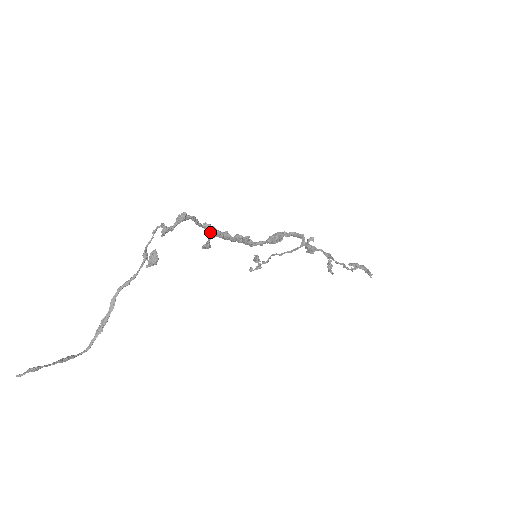
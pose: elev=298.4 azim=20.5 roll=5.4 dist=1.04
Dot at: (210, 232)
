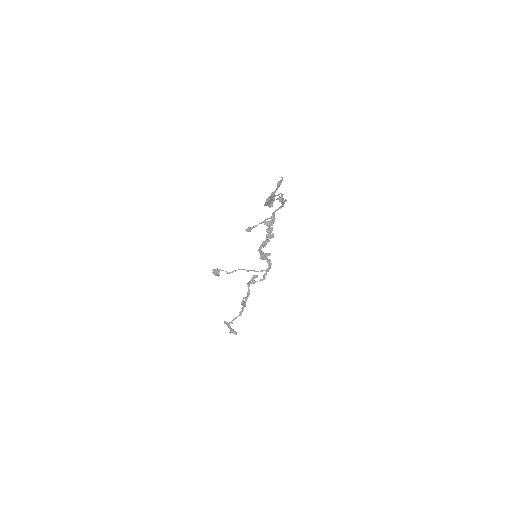
Dot at: (271, 221)
